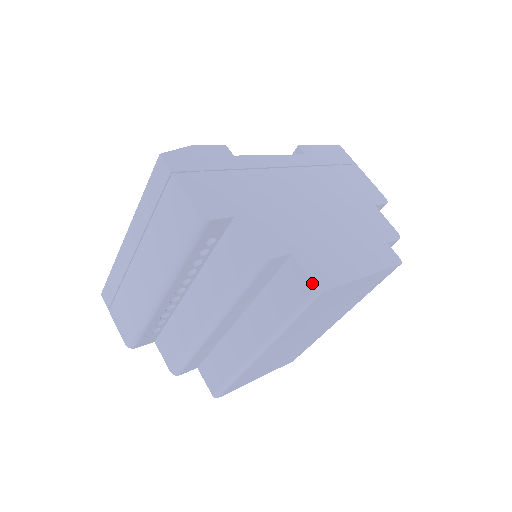
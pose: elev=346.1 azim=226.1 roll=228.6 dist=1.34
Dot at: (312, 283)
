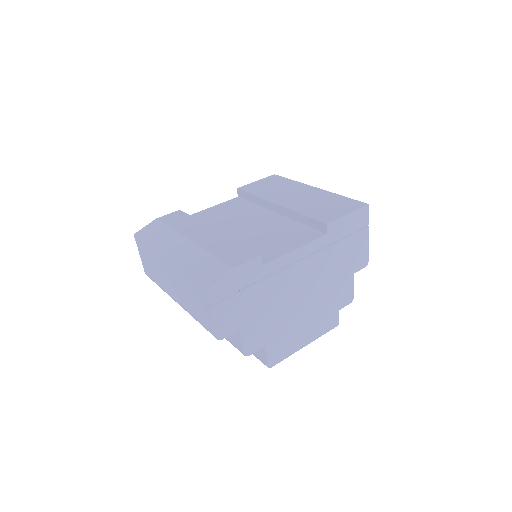
Dot at: (267, 364)
